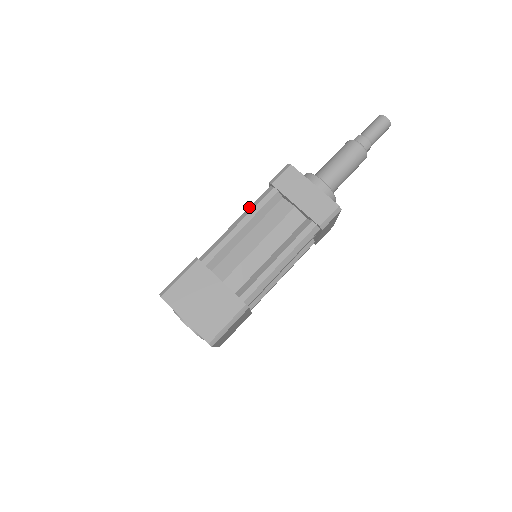
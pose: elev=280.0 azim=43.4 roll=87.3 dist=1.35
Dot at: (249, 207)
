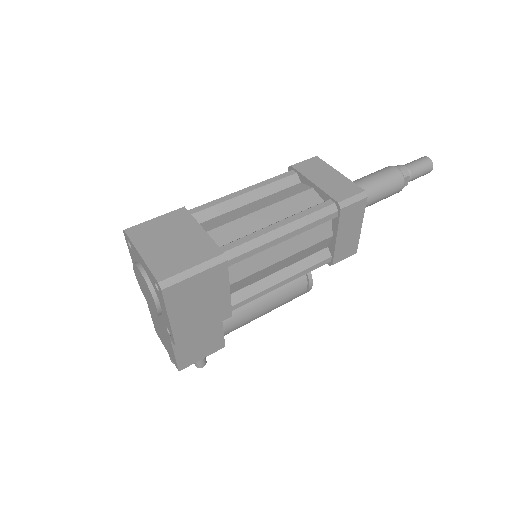
Dot at: occluded
